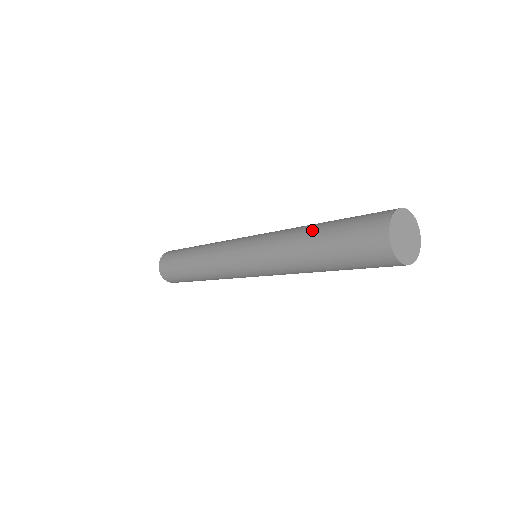
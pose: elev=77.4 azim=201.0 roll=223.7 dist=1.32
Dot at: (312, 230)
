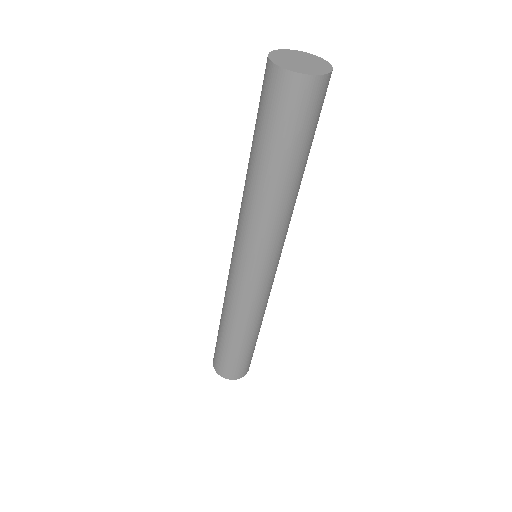
Dot at: (249, 165)
